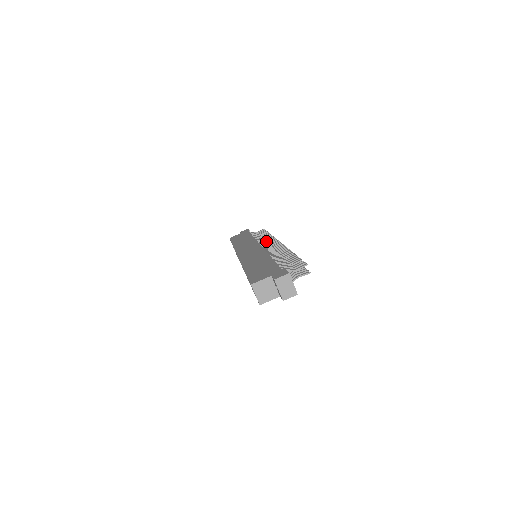
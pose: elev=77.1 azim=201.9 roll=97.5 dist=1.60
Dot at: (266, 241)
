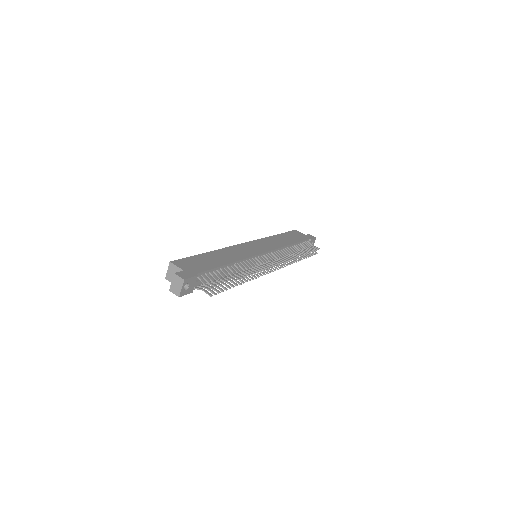
Dot at: (285, 255)
